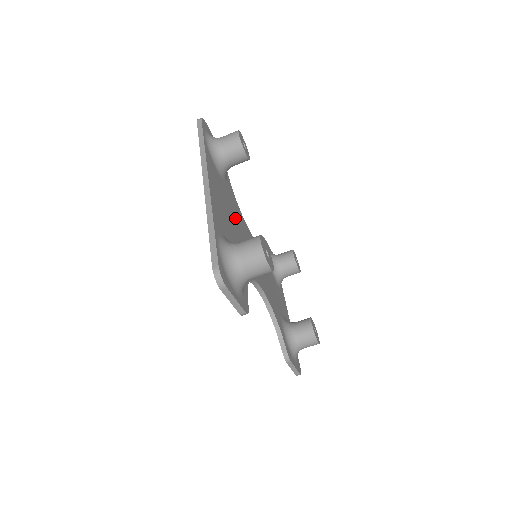
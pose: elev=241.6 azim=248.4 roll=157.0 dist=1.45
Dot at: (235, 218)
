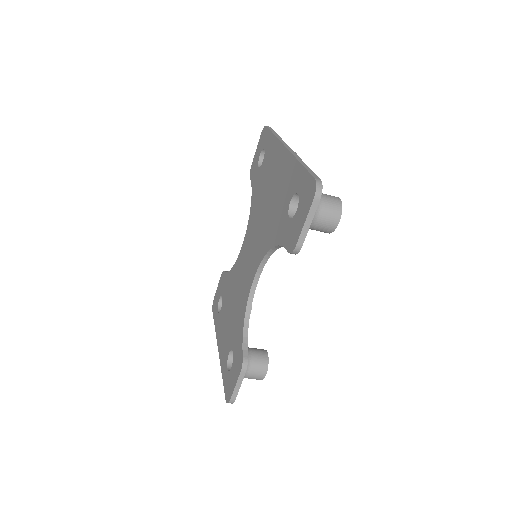
Dot at: occluded
